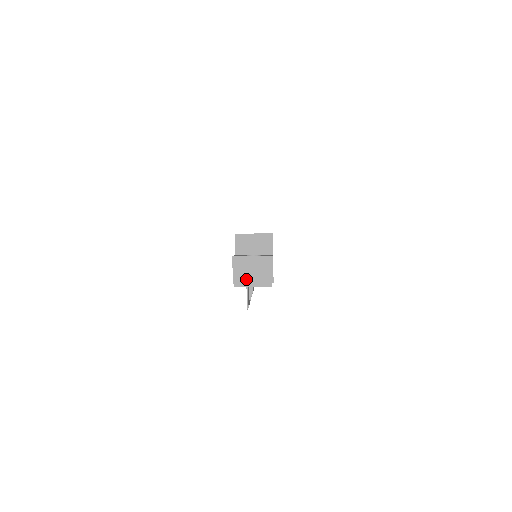
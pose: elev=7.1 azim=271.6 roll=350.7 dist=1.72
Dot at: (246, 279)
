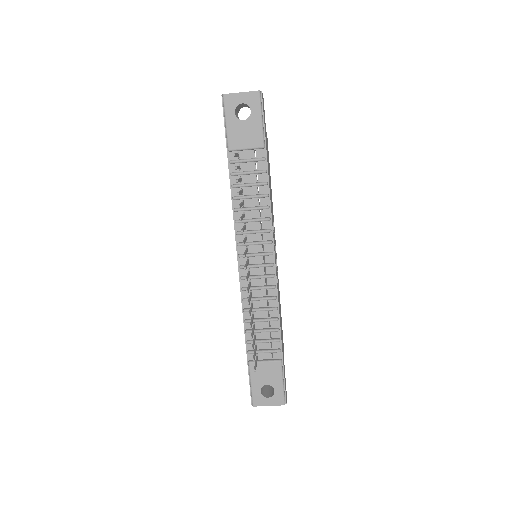
Dot at: occluded
